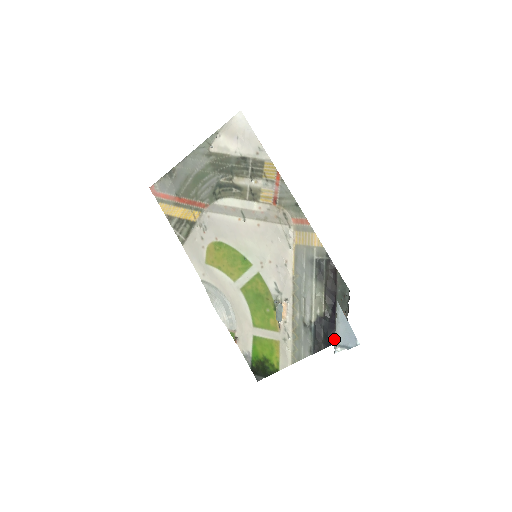
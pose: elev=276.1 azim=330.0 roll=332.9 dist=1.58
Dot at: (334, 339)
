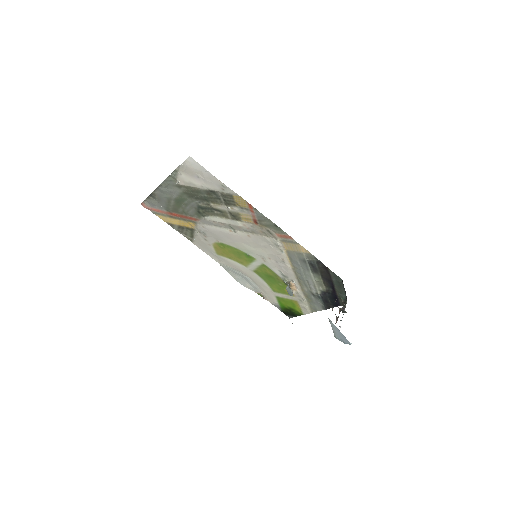
Dot at: (339, 304)
